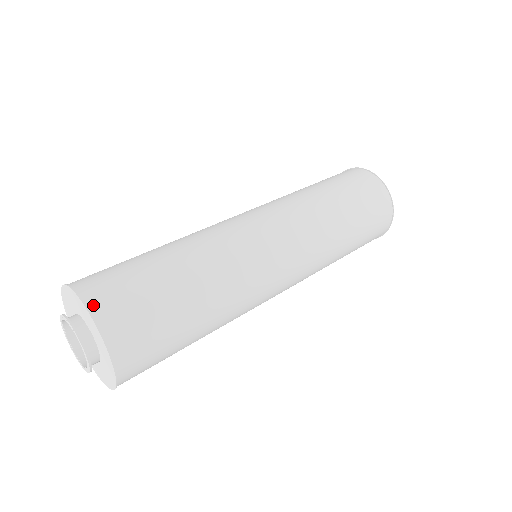
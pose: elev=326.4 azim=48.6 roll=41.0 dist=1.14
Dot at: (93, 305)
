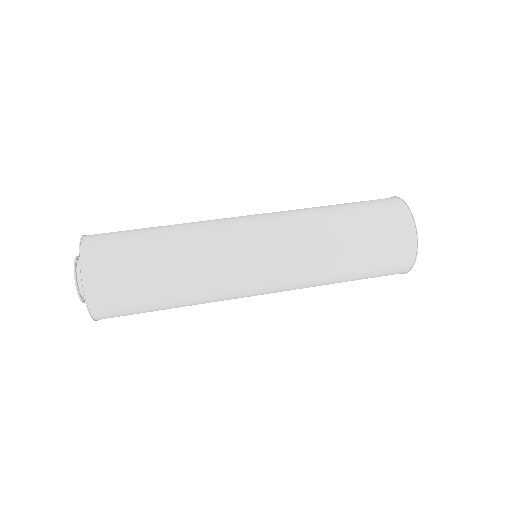
Dot at: (86, 240)
